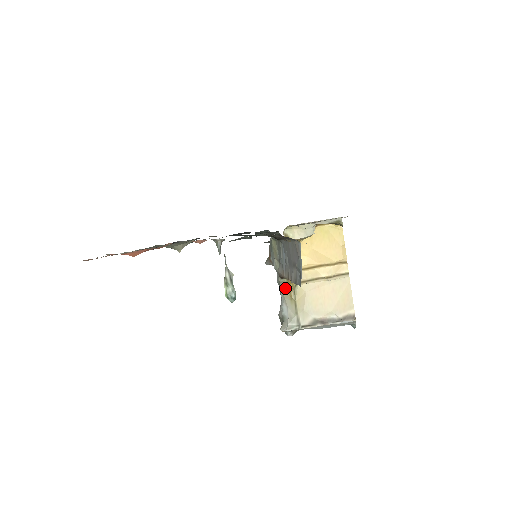
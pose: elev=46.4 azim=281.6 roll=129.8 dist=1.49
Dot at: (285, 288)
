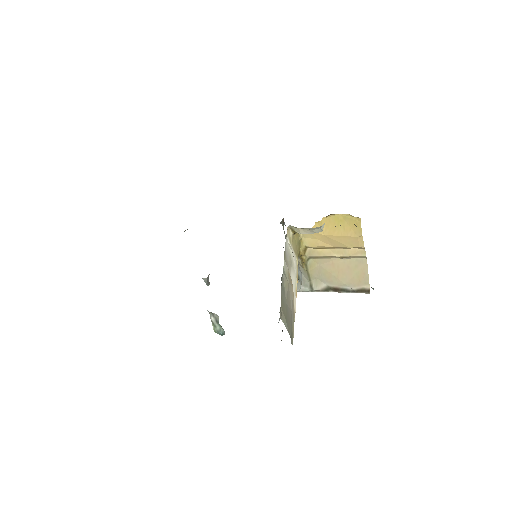
Dot at: (298, 258)
